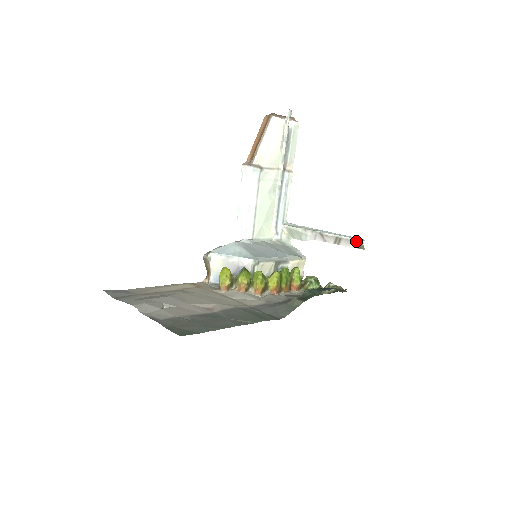
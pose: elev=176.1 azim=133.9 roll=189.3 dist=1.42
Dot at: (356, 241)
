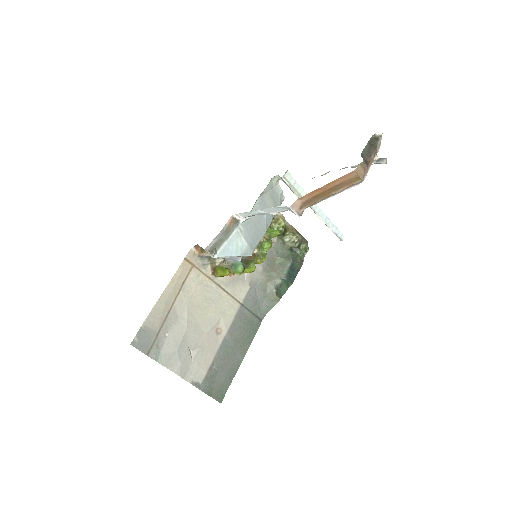
Dot at: (338, 237)
